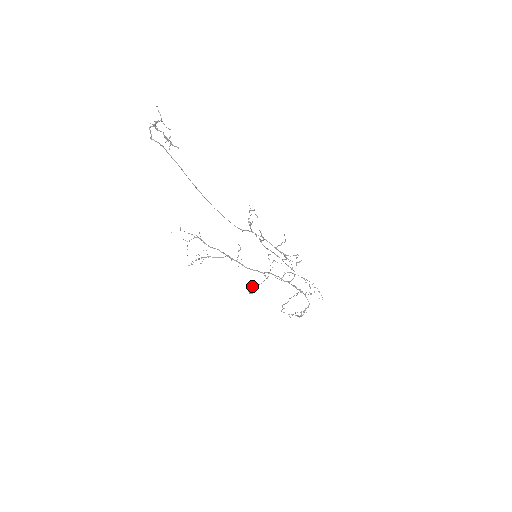
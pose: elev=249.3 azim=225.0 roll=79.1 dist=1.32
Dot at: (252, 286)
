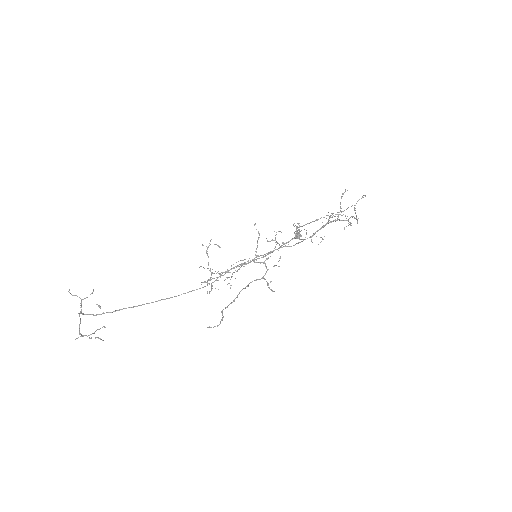
Dot at: (295, 231)
